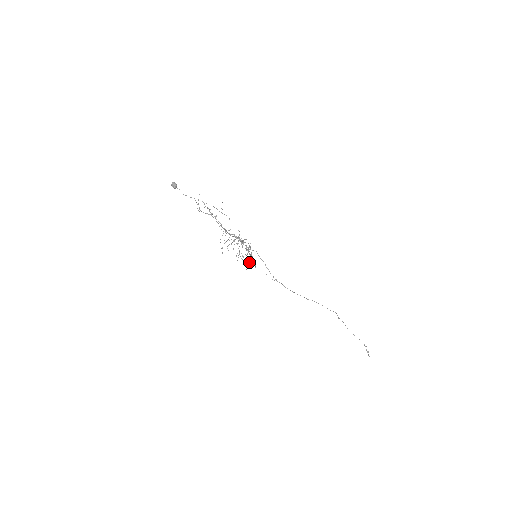
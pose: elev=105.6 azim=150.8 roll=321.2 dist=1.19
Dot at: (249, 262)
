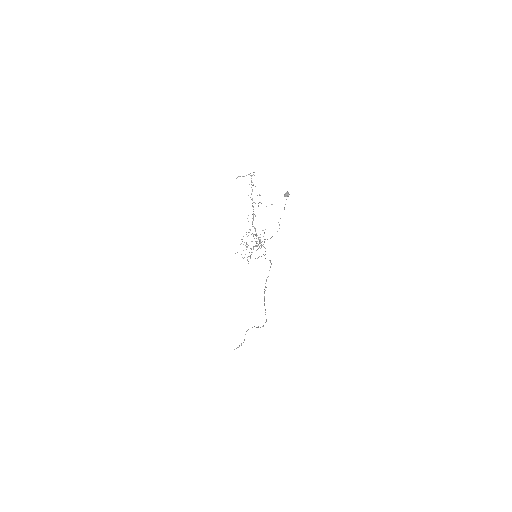
Dot at: occluded
